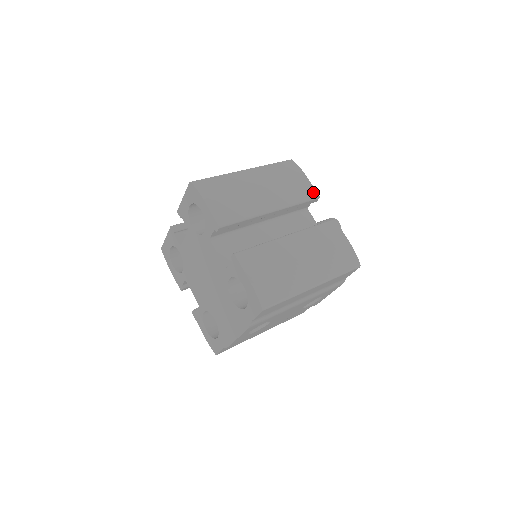
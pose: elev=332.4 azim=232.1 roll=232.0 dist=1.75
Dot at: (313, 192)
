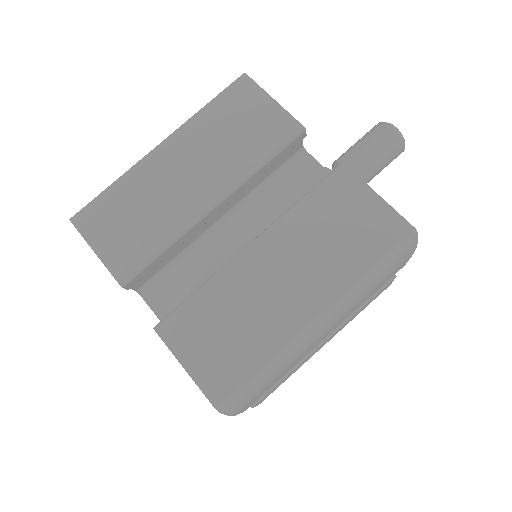
Dot at: occluded
